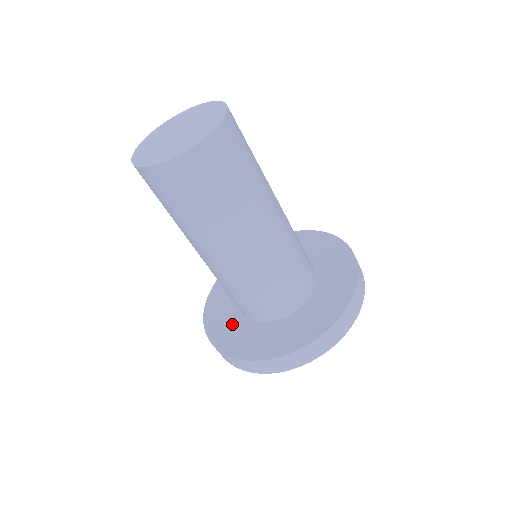
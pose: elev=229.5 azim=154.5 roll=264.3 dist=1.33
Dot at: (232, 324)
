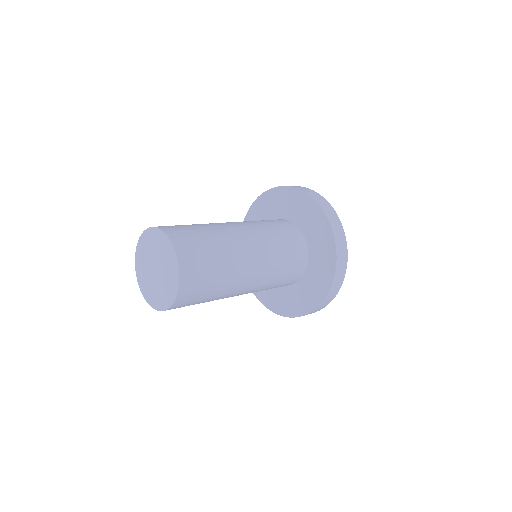
Dot at: occluded
